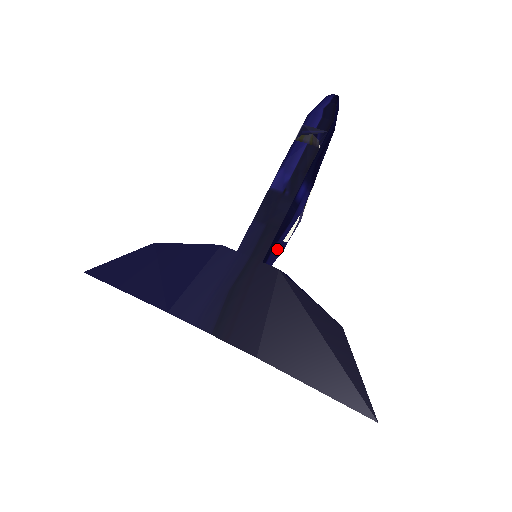
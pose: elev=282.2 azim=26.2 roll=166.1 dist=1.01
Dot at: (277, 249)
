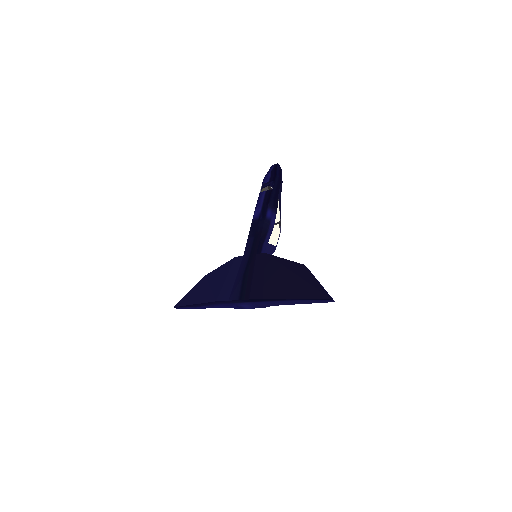
Dot at: (267, 249)
